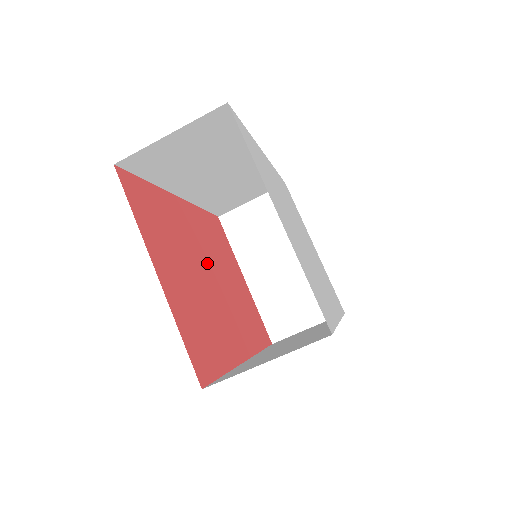
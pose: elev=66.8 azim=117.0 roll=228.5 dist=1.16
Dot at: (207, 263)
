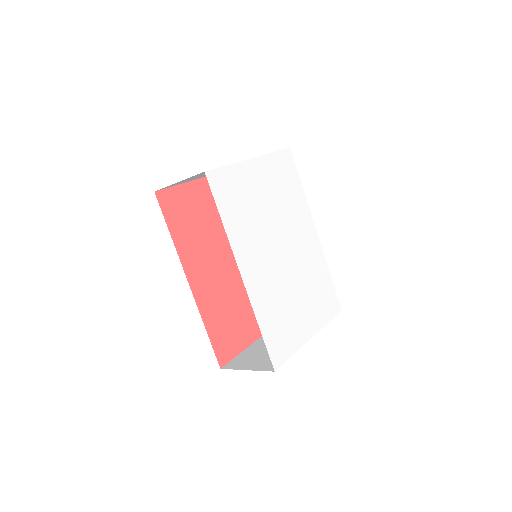
Dot at: (225, 263)
